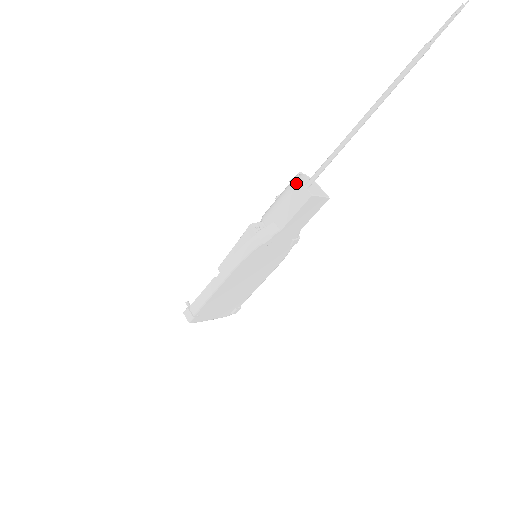
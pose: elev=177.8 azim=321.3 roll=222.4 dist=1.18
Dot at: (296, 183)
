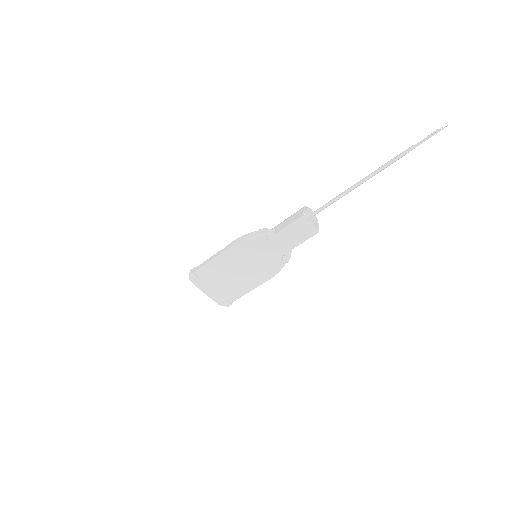
Dot at: (301, 209)
